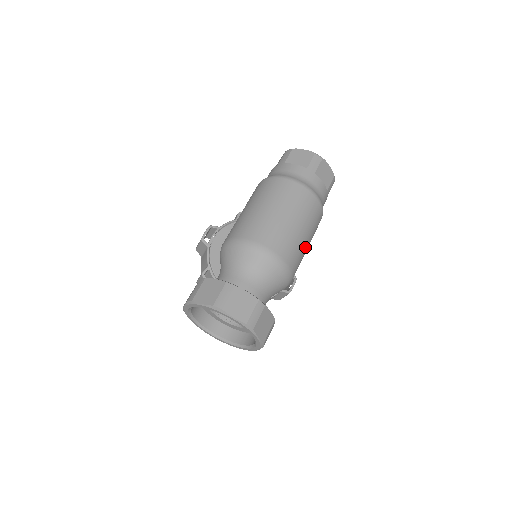
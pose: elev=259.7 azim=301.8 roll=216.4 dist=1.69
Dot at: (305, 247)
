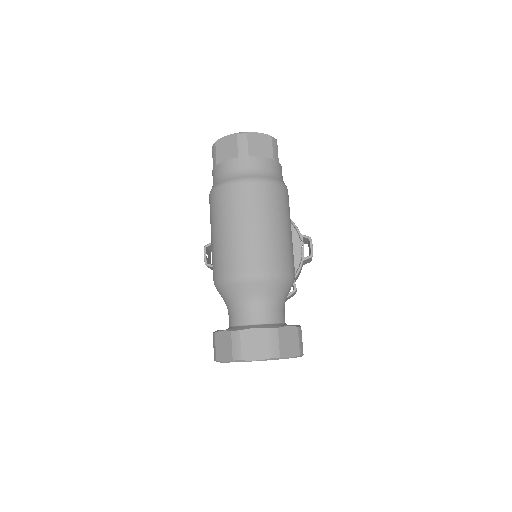
Dot at: (285, 236)
